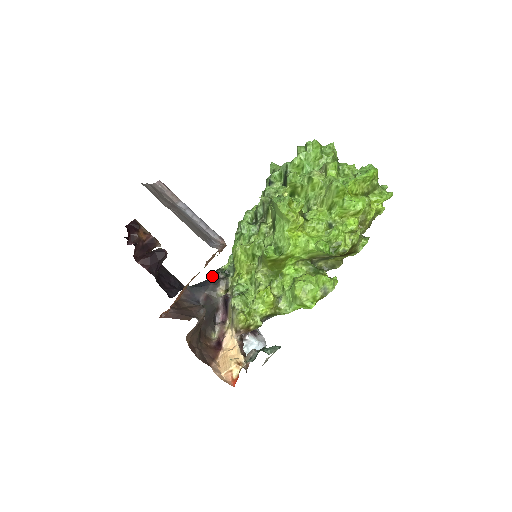
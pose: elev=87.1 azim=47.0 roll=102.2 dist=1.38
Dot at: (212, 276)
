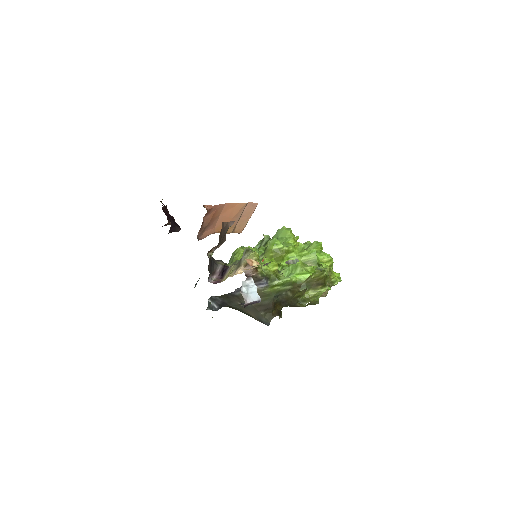
Dot at: occluded
